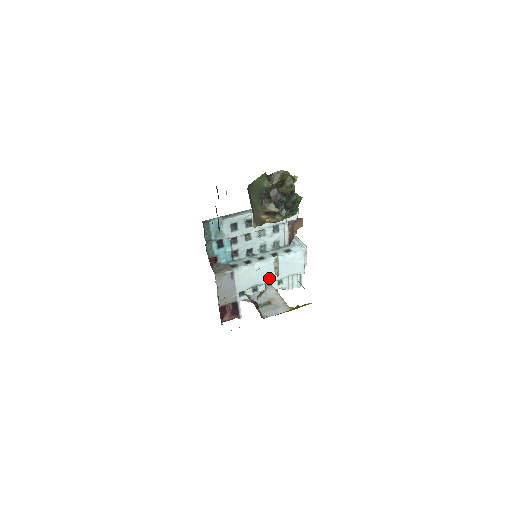
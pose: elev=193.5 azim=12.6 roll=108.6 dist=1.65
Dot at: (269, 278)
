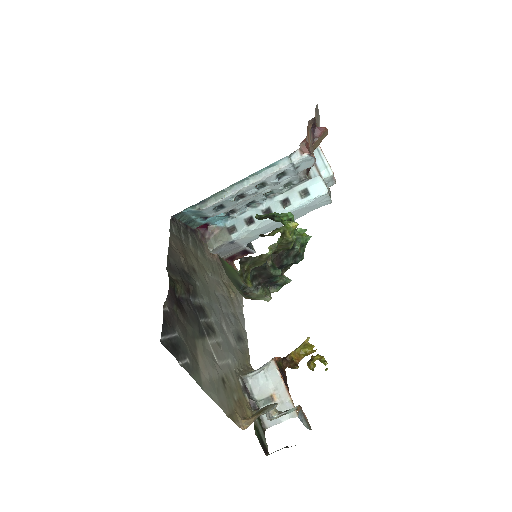
Dot at: occluded
